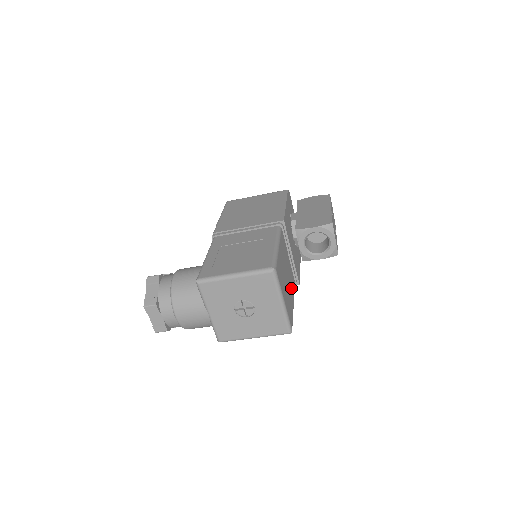
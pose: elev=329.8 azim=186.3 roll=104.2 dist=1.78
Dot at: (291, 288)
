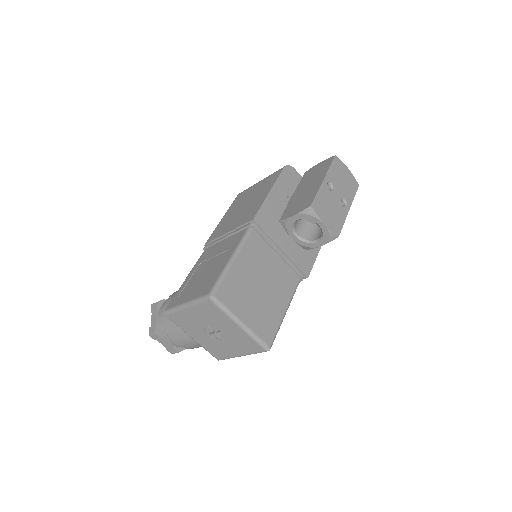
Dot at: (279, 292)
